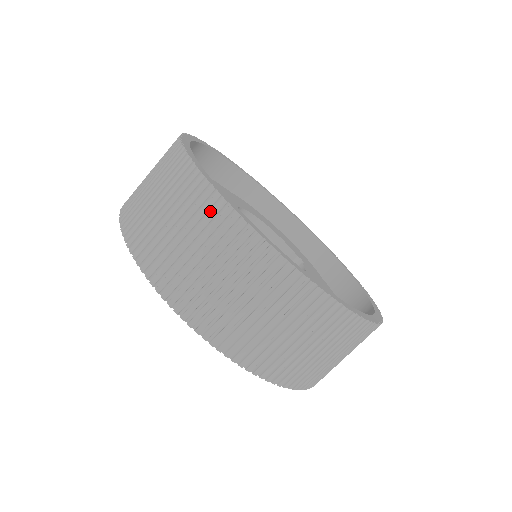
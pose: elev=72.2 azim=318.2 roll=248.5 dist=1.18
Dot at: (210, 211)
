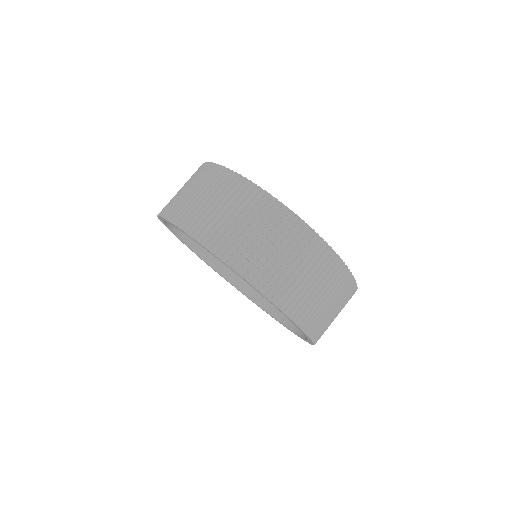
Dot at: (226, 181)
